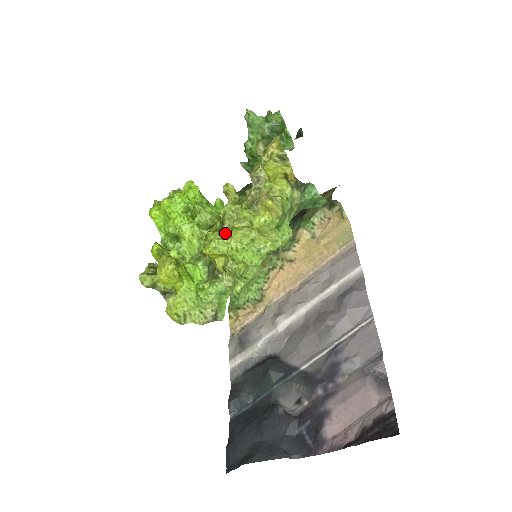
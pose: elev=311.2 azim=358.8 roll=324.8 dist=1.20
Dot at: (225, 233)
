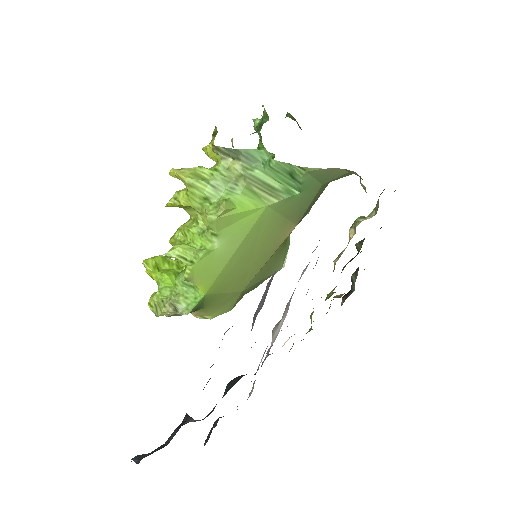
Dot at: occluded
